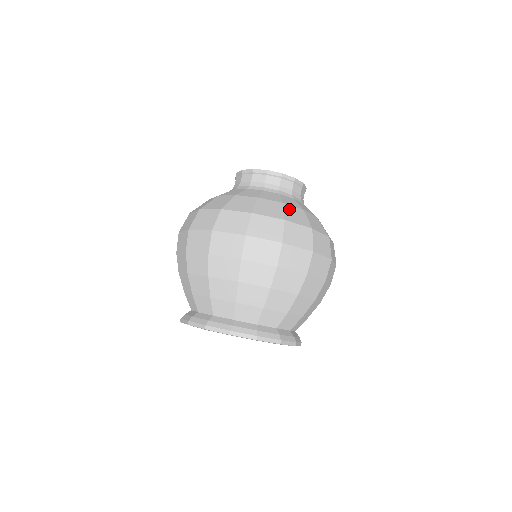
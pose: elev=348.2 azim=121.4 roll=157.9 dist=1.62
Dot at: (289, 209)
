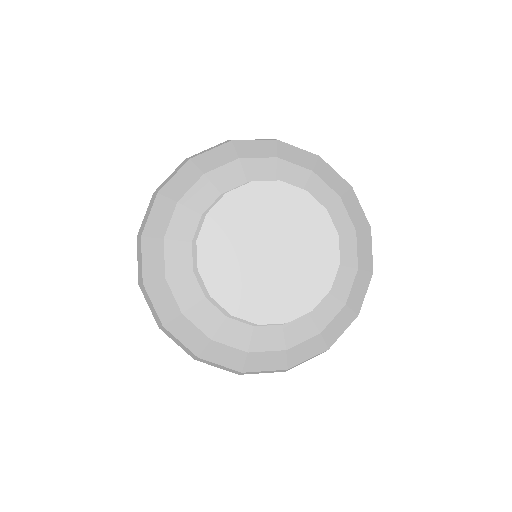
Dot at: (353, 298)
